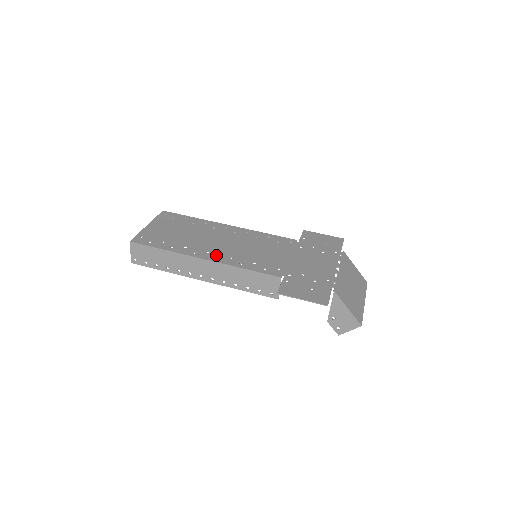
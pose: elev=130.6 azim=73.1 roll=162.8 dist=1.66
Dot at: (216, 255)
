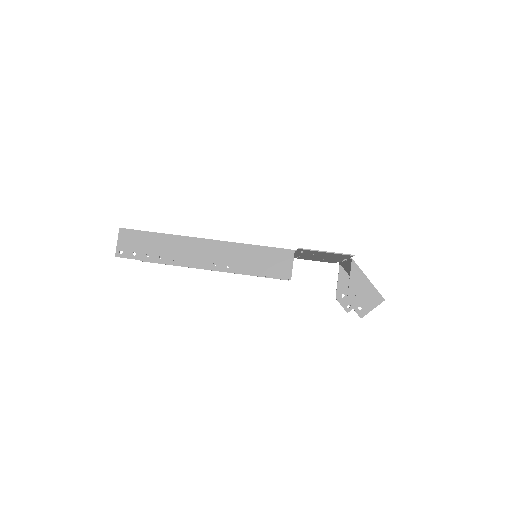
Dot at: occluded
